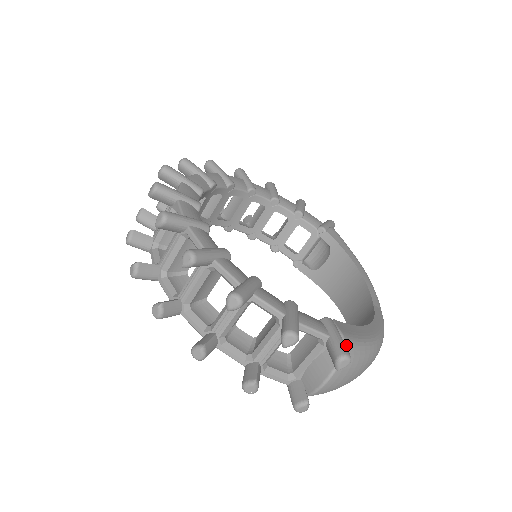
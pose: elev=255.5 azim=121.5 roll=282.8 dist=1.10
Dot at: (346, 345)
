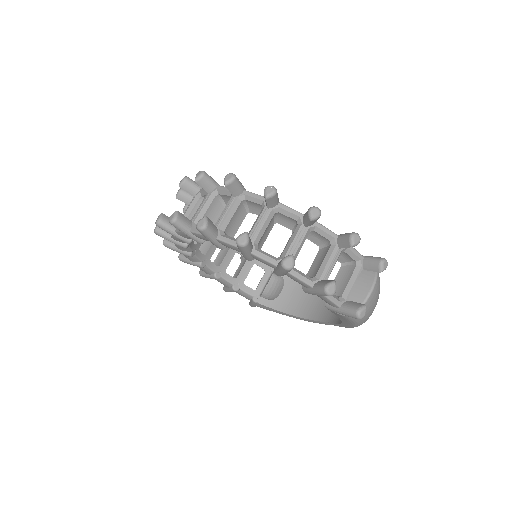
Dot at: occluded
